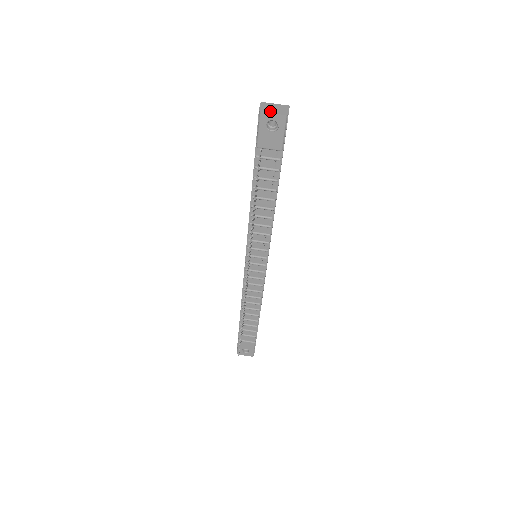
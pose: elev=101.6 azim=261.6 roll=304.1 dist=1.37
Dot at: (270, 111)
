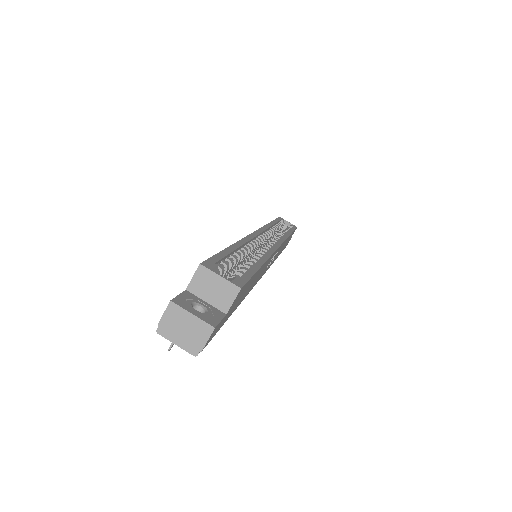
Dot at: (173, 336)
